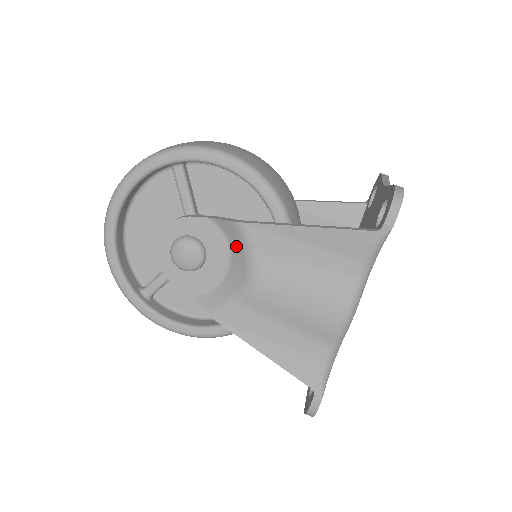
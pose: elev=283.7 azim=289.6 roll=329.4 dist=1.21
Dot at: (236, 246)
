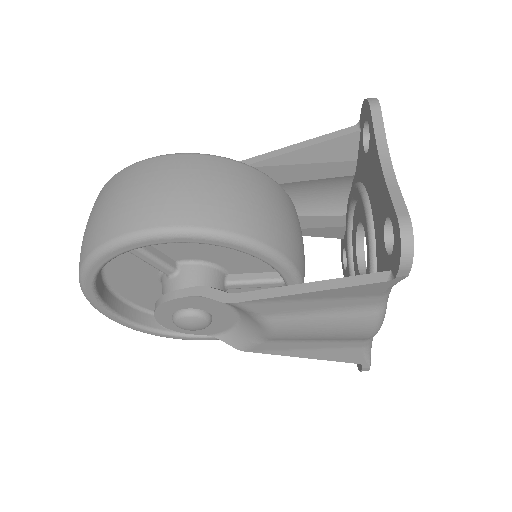
Dot at: (237, 309)
